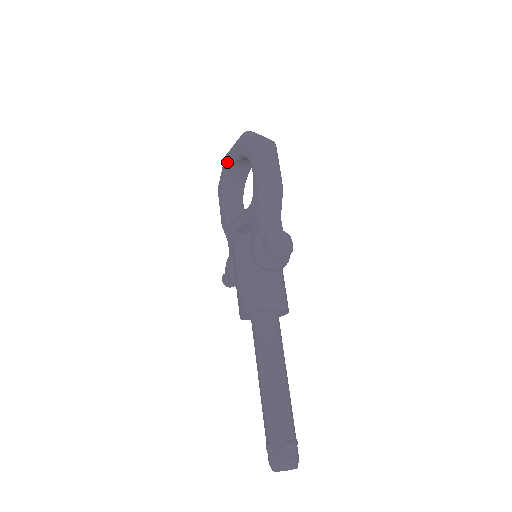
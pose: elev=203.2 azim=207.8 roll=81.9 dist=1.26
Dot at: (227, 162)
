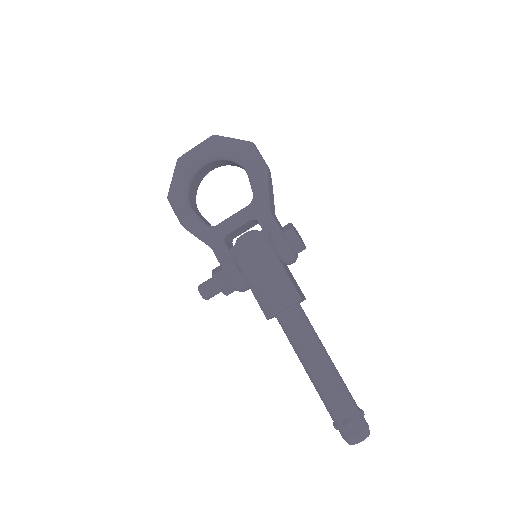
Dot at: (190, 165)
